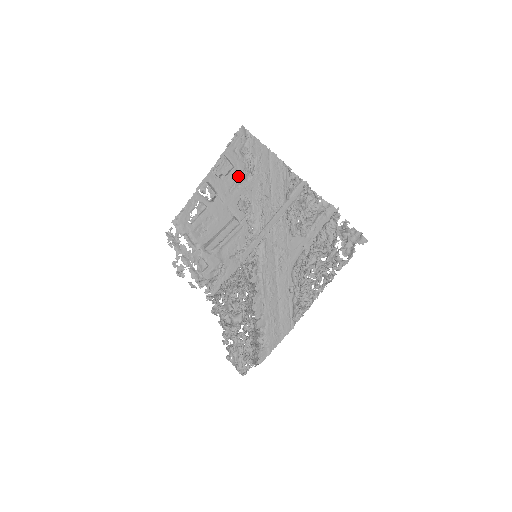
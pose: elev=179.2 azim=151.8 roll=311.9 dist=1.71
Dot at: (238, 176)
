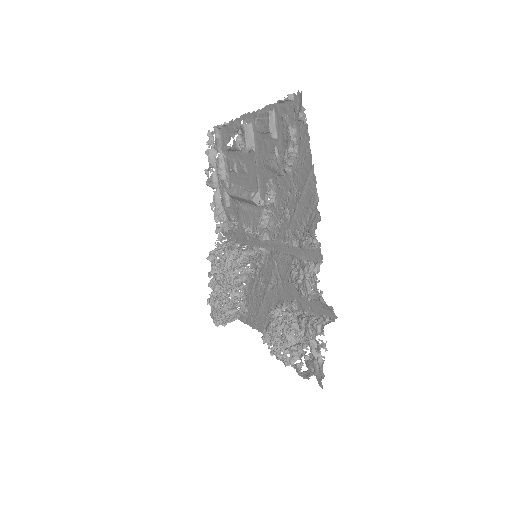
Dot at: (276, 154)
